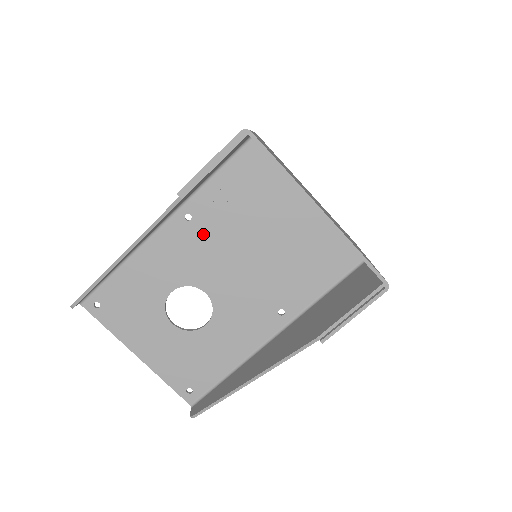
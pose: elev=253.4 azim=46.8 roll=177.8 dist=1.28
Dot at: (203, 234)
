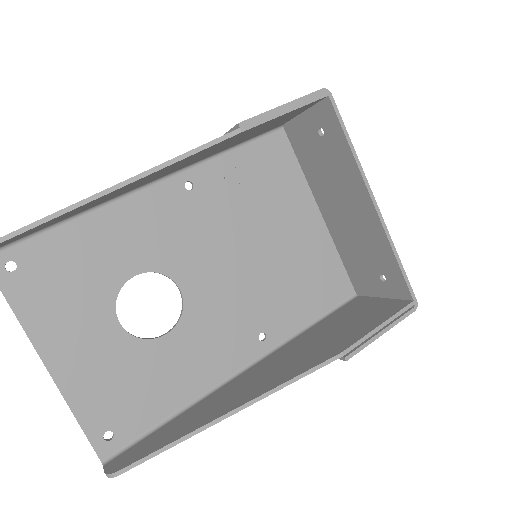
Dot at: (200, 212)
